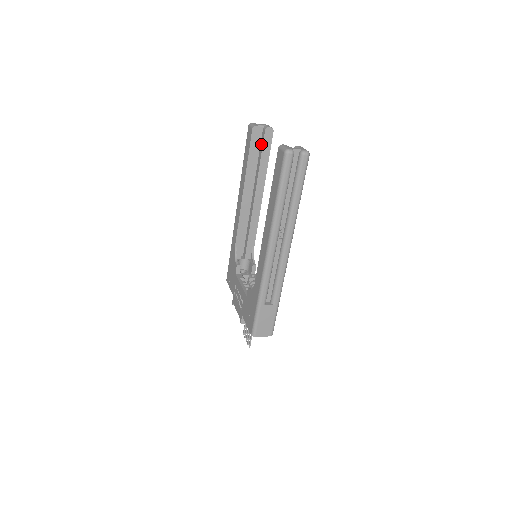
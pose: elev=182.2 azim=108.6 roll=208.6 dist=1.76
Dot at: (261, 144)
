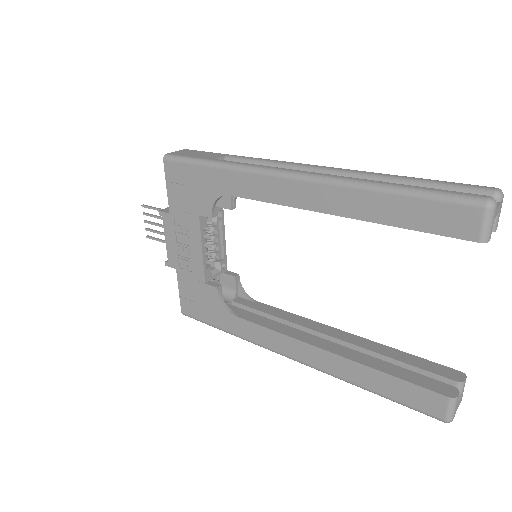
Dot at: occluded
